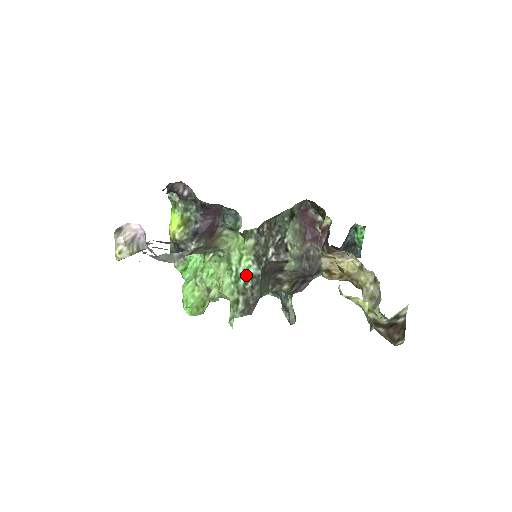
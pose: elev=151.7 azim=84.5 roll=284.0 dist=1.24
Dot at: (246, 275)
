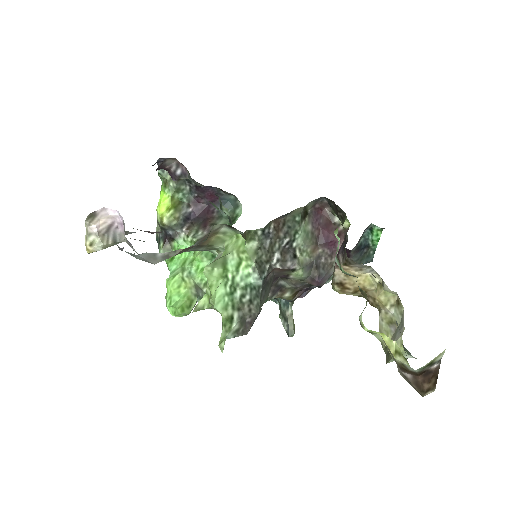
Dot at: (244, 285)
